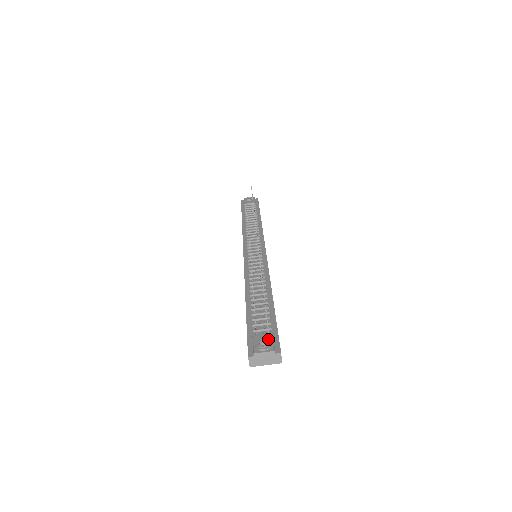
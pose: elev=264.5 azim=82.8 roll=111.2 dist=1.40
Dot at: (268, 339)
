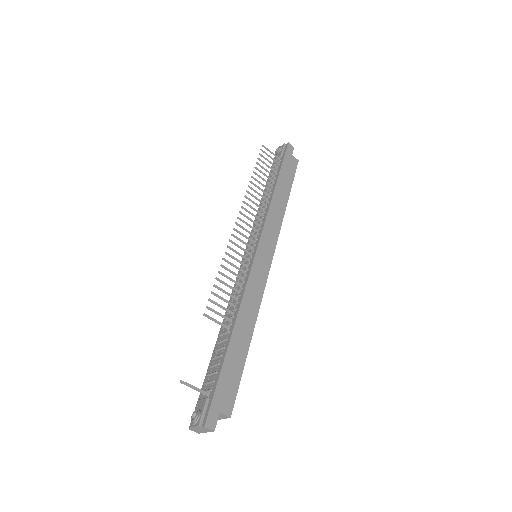
Dot at: (201, 408)
